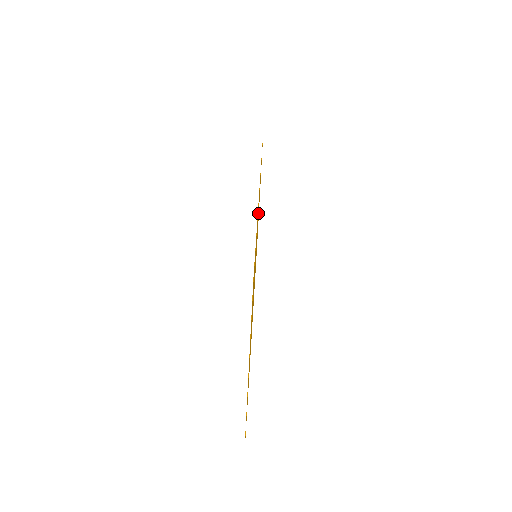
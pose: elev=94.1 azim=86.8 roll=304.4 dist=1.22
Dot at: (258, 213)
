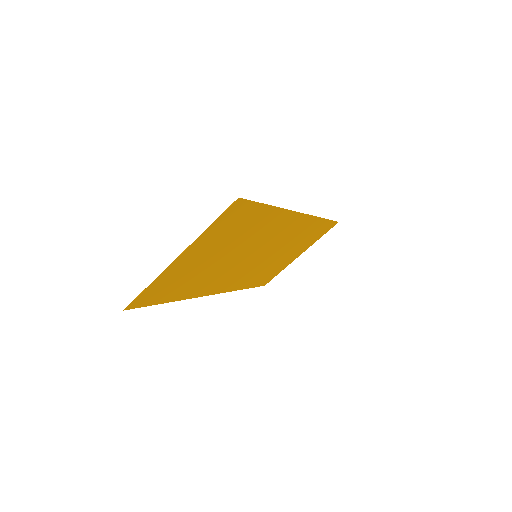
Dot at: (285, 240)
